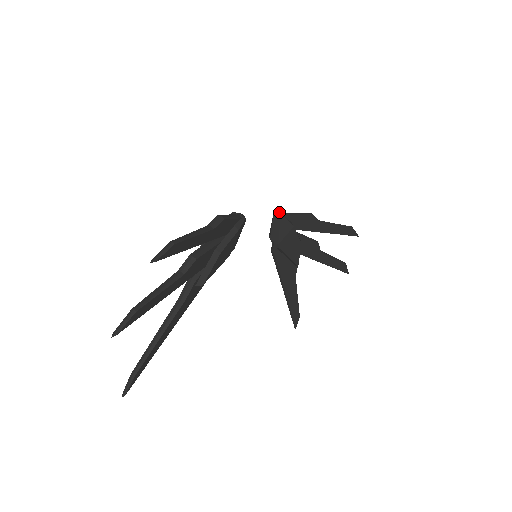
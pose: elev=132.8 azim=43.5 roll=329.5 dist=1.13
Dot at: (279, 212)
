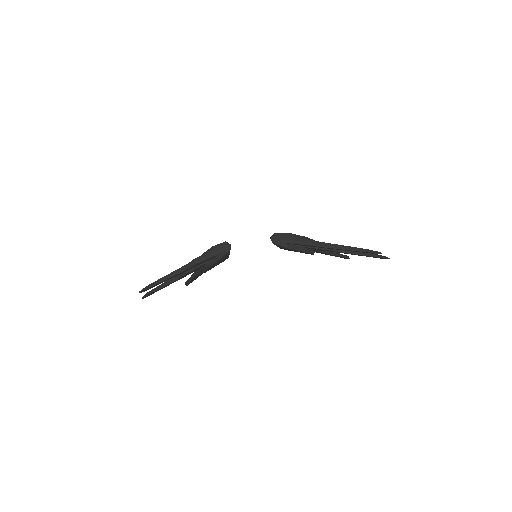
Dot at: (275, 237)
